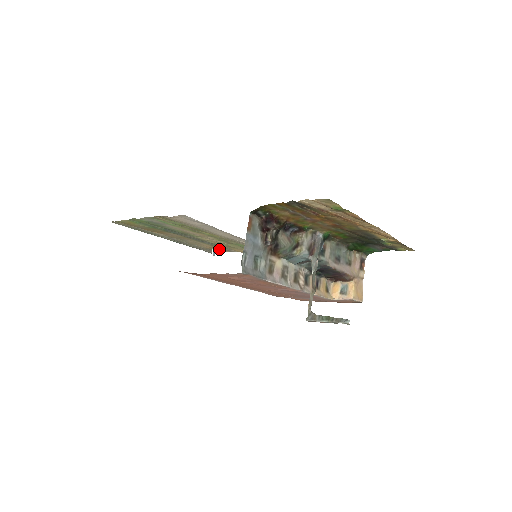
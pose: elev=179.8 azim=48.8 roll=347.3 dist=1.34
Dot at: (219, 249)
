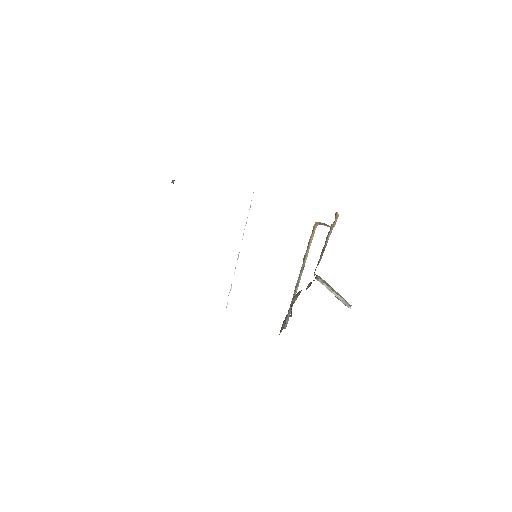
Dot at: occluded
